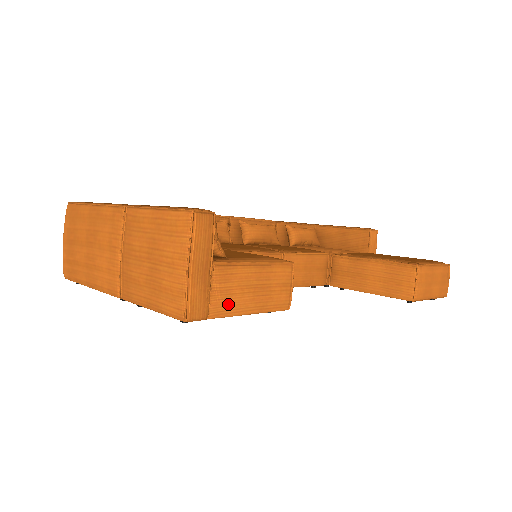
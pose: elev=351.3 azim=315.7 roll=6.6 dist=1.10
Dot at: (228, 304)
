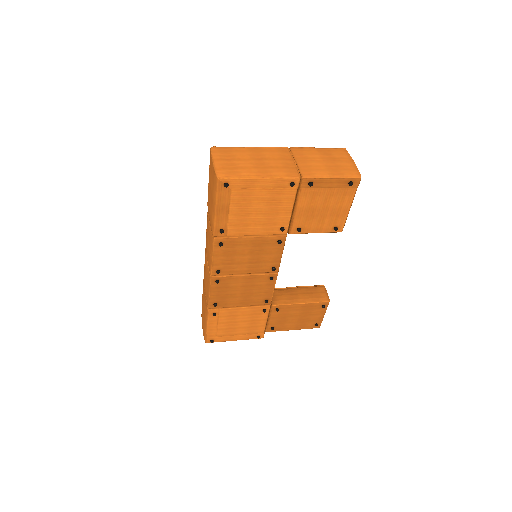
Dot at: occluded
